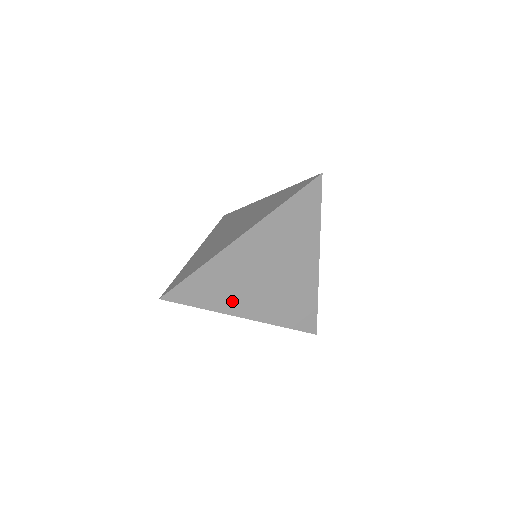
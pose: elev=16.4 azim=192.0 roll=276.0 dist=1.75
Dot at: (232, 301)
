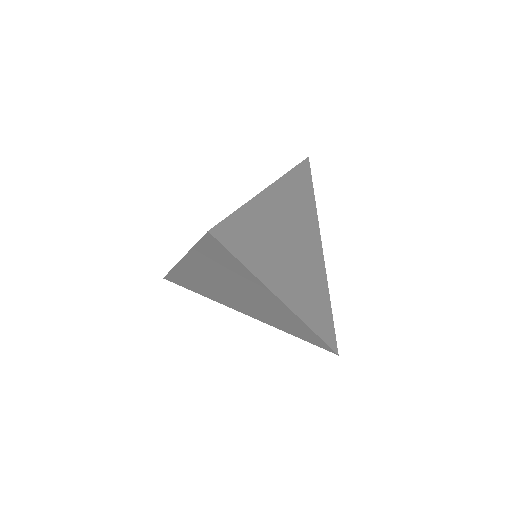
Dot at: (220, 299)
